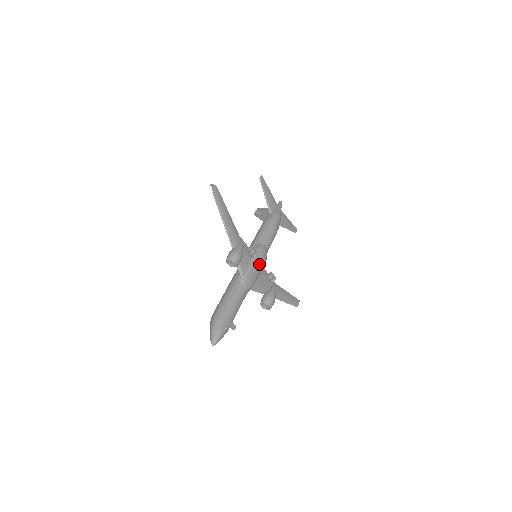
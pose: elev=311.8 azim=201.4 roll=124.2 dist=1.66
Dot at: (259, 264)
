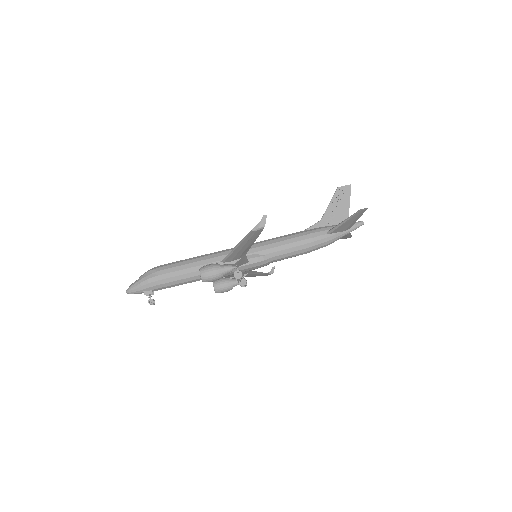
Dot at: (243, 271)
